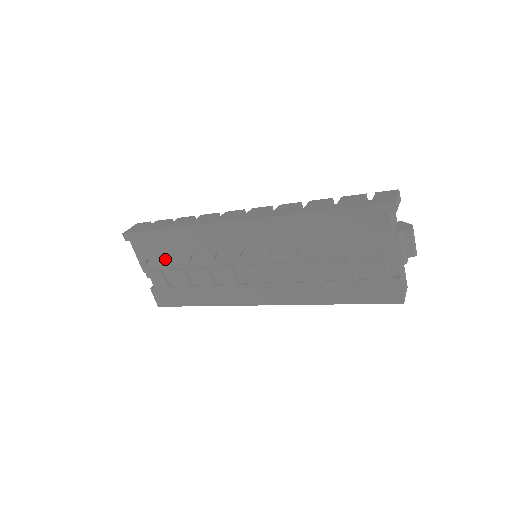
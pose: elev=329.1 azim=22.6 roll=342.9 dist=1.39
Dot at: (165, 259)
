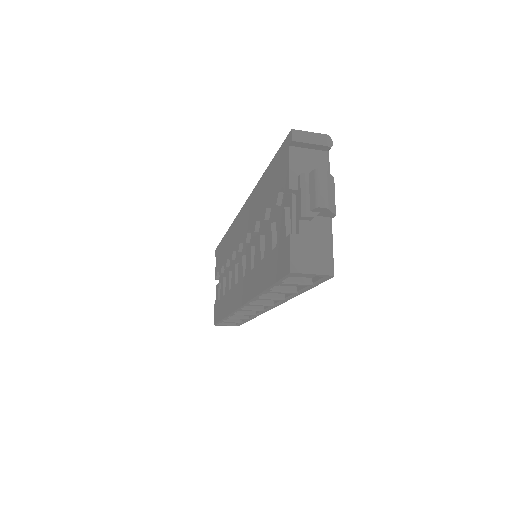
Dot at: (221, 268)
